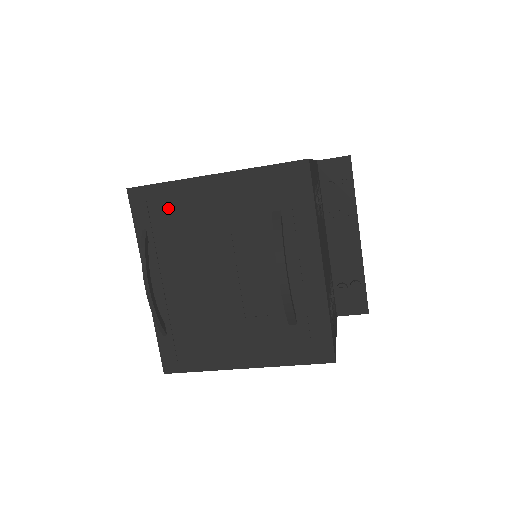
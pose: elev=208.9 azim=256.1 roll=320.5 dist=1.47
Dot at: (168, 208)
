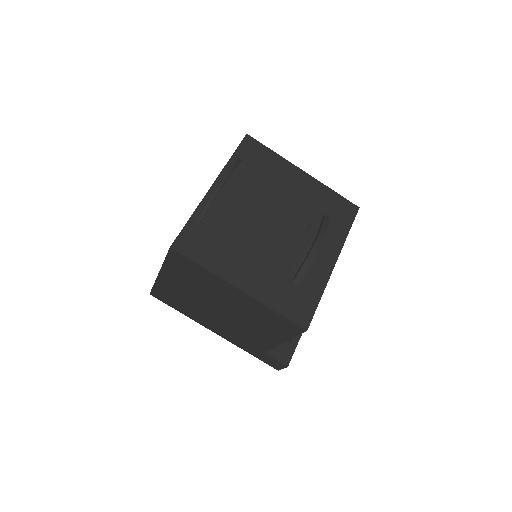
Dot at: (264, 162)
